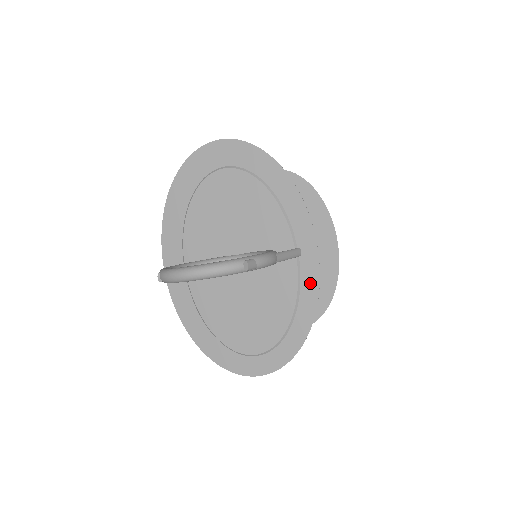
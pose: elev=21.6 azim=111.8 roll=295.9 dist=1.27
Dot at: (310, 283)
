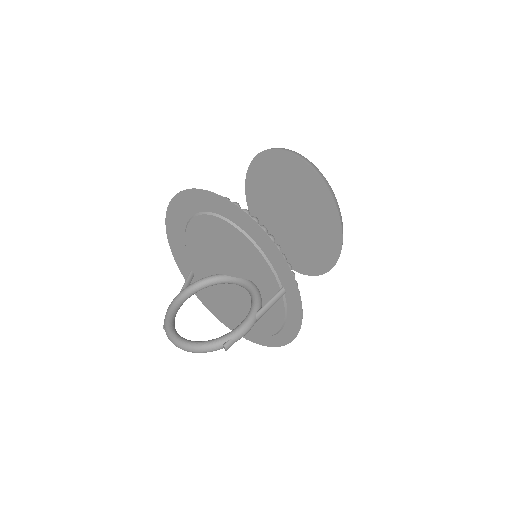
Dot at: (295, 311)
